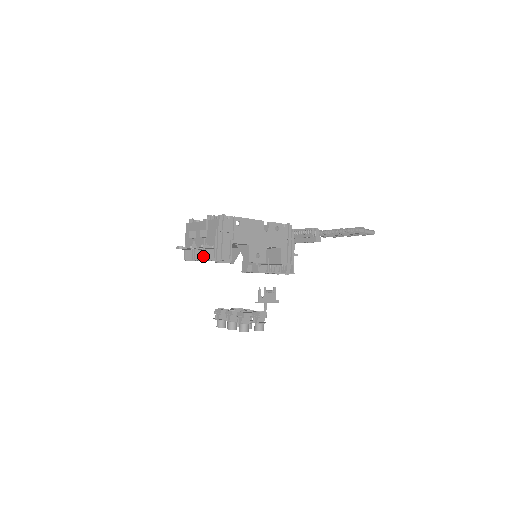
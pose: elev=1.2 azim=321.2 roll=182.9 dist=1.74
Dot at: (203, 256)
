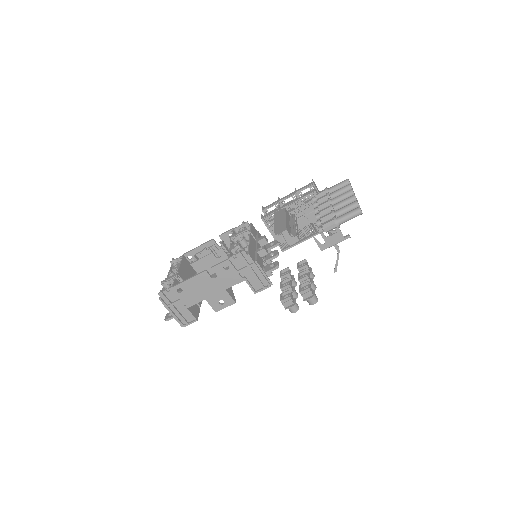
Dot at: occluded
